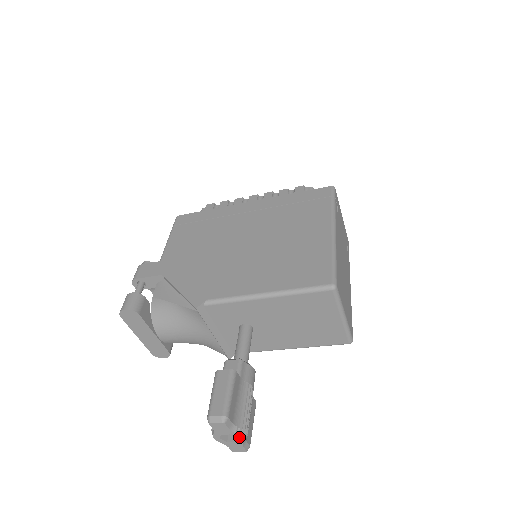
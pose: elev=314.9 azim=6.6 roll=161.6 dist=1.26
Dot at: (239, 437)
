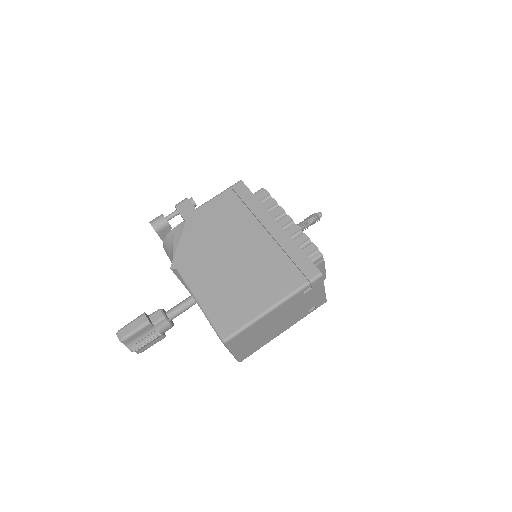
Dot at: (130, 349)
